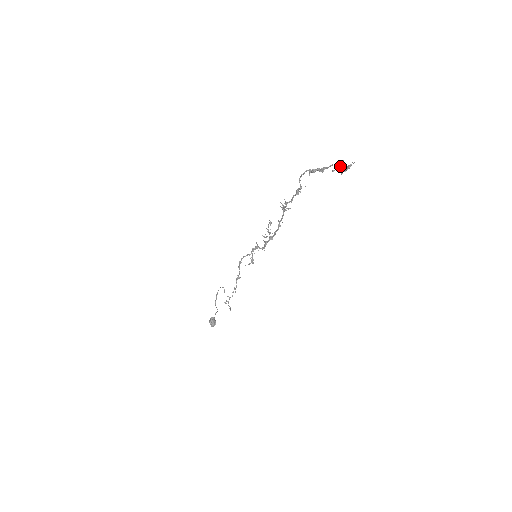
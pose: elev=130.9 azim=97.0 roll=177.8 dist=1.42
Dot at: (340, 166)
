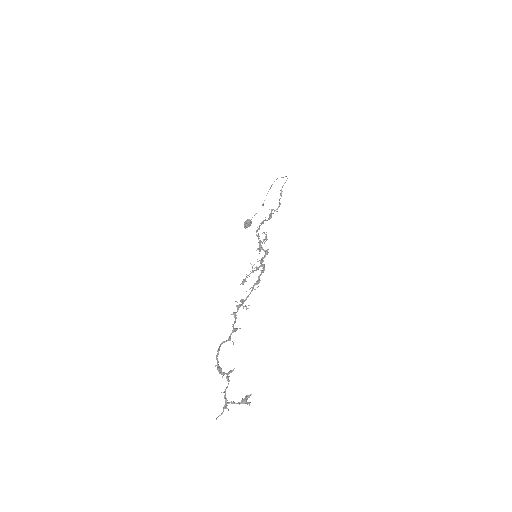
Dot at: (223, 408)
